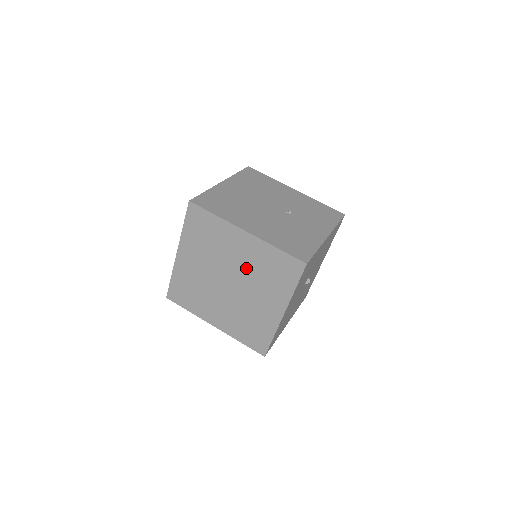
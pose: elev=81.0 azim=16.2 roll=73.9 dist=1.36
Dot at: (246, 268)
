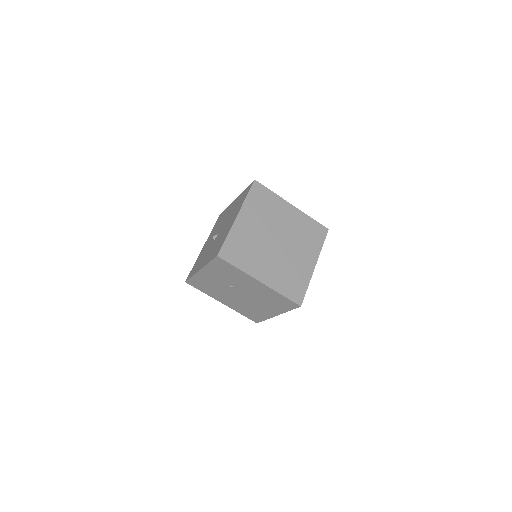
Dot at: (291, 230)
